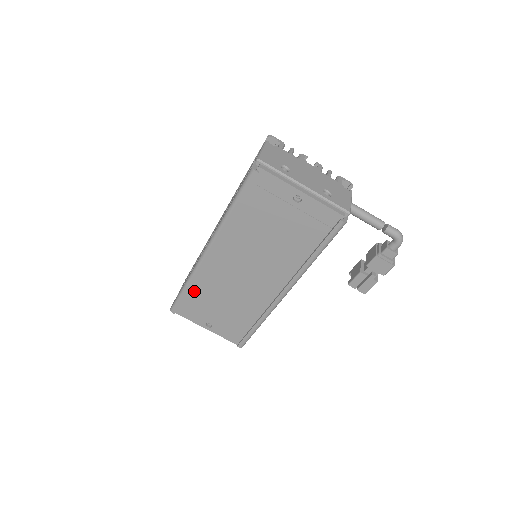
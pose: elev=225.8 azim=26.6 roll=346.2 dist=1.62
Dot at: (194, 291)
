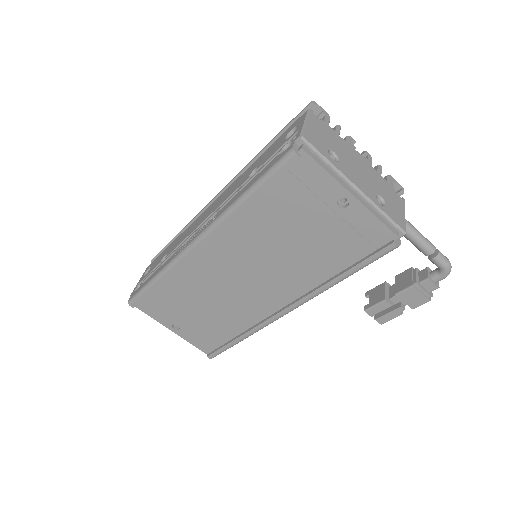
Dot at: (165, 286)
